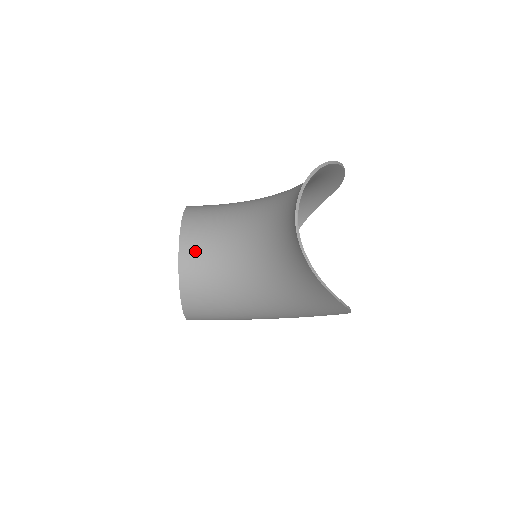
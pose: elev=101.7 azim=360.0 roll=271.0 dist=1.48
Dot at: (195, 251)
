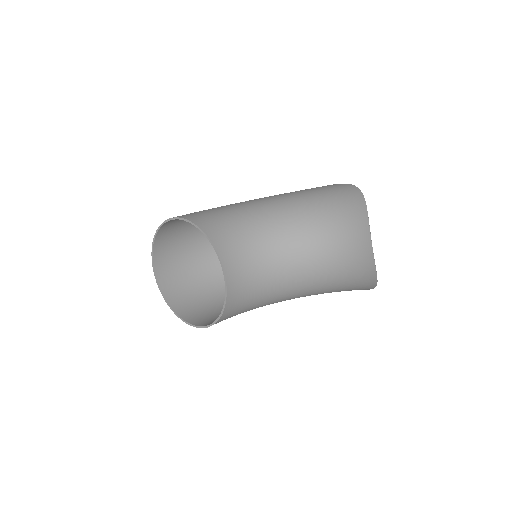
Dot at: (237, 271)
